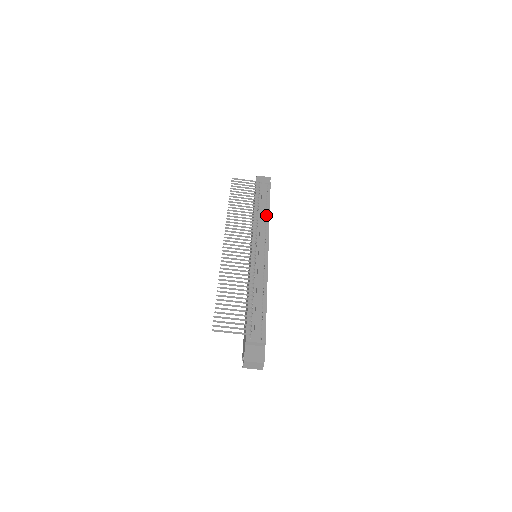
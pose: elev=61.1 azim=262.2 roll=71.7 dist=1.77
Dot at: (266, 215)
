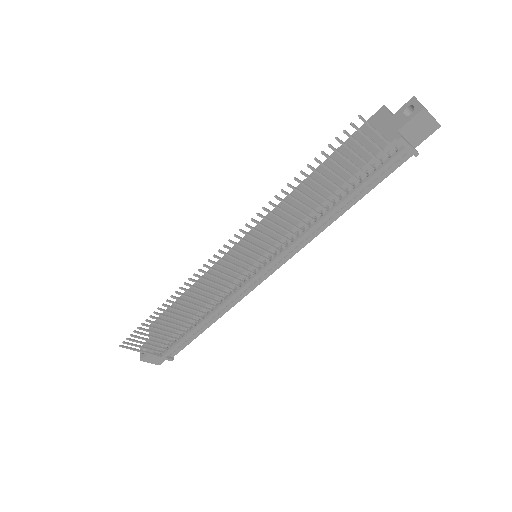
Dot at: (332, 216)
